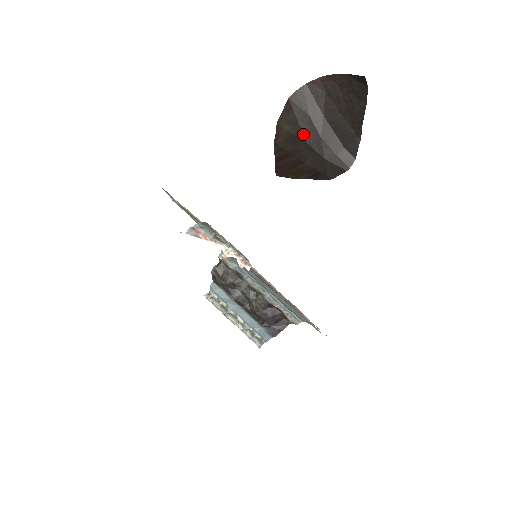
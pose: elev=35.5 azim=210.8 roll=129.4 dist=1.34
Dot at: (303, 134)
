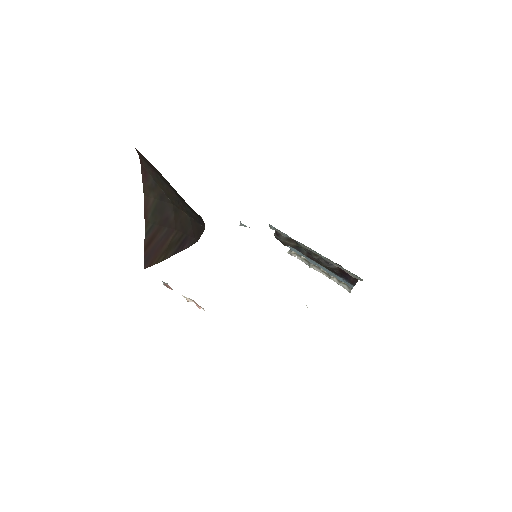
Dot at: (166, 195)
